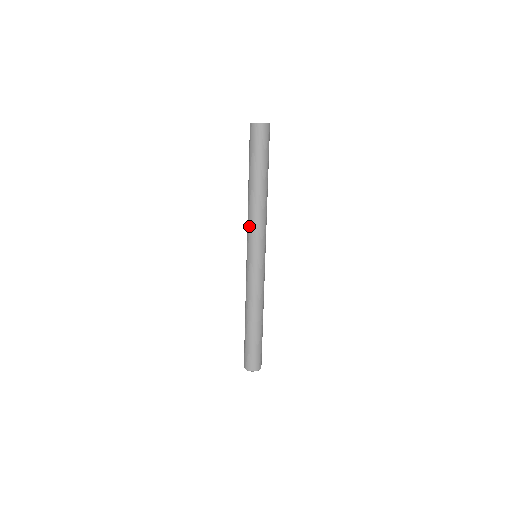
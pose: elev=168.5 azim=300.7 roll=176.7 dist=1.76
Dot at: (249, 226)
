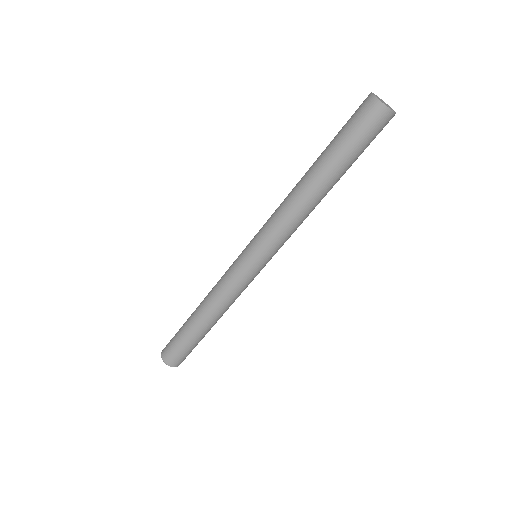
Dot at: (275, 224)
